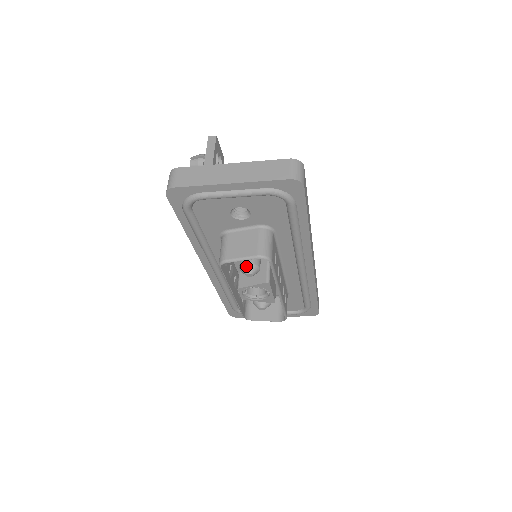
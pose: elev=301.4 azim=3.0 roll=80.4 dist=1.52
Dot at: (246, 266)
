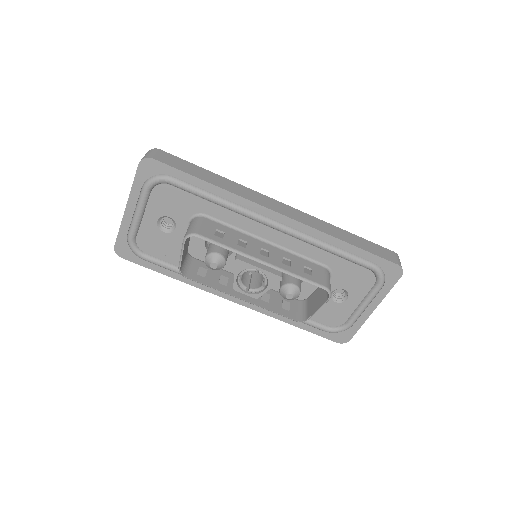
Dot at: (206, 261)
